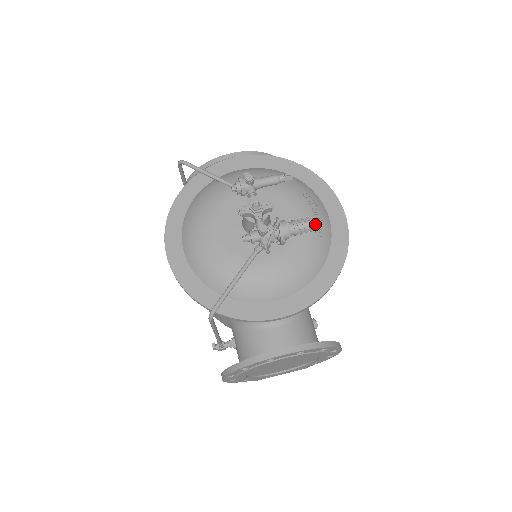
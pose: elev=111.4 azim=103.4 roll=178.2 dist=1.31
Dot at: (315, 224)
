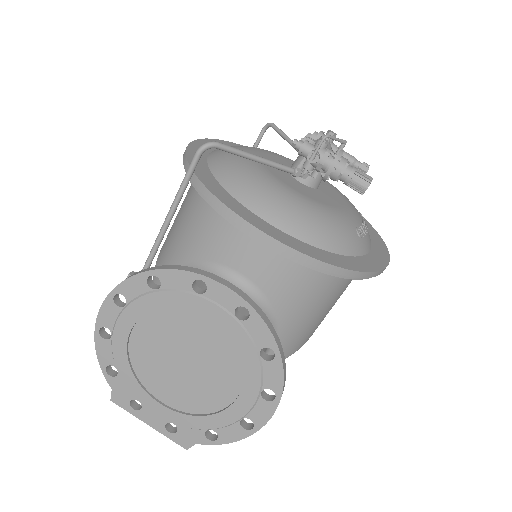
Dot at: (359, 225)
